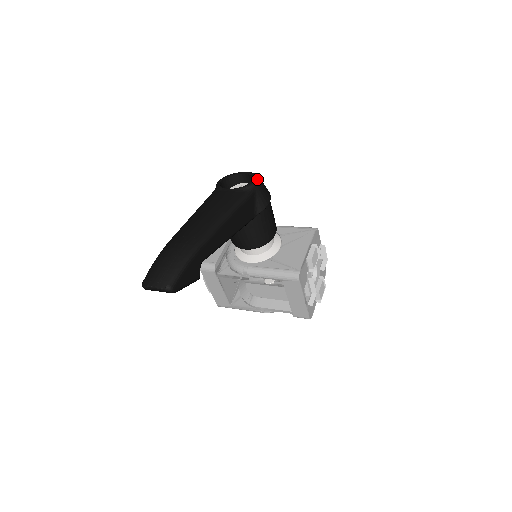
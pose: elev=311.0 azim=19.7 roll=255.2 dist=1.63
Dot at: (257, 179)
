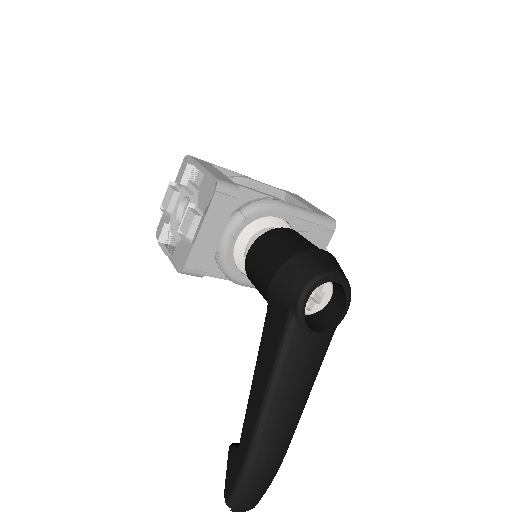
Dot at: occluded
